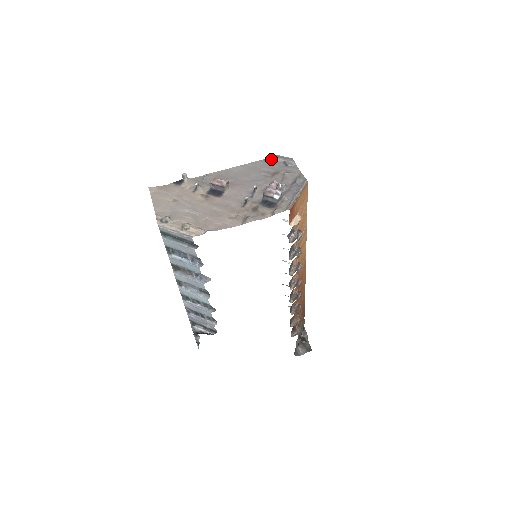
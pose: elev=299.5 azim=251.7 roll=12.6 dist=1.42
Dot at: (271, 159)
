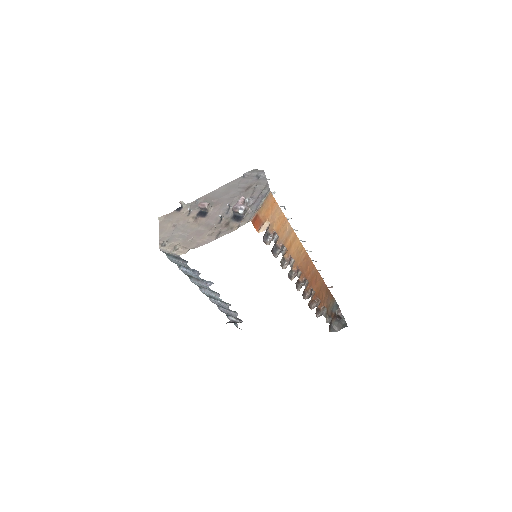
Dot at: (248, 174)
